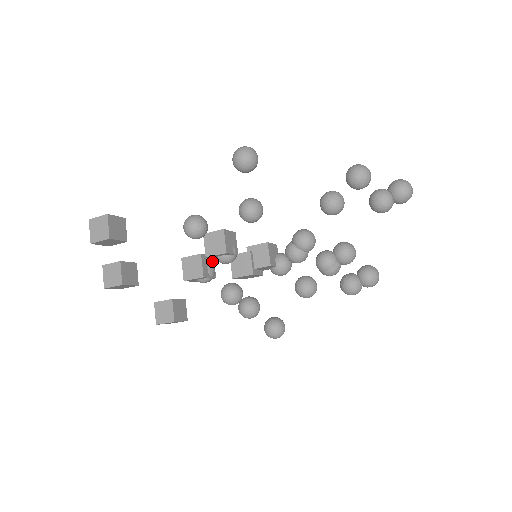
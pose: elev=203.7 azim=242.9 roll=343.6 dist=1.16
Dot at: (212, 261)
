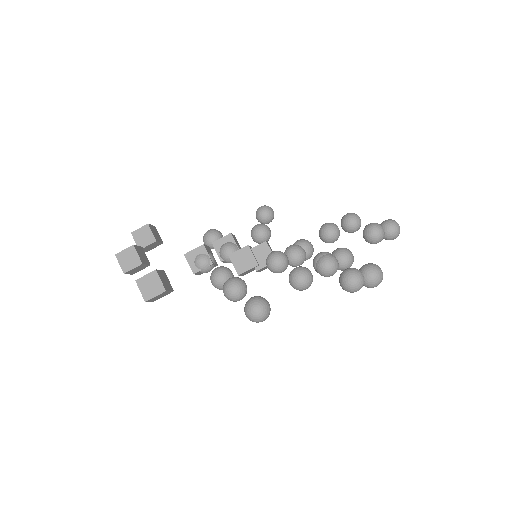
Dot at: (215, 262)
